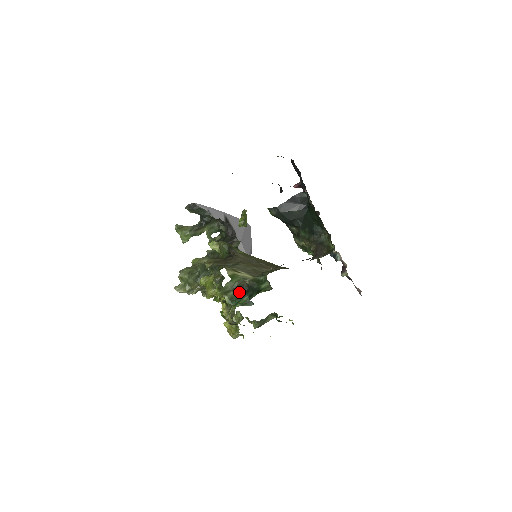
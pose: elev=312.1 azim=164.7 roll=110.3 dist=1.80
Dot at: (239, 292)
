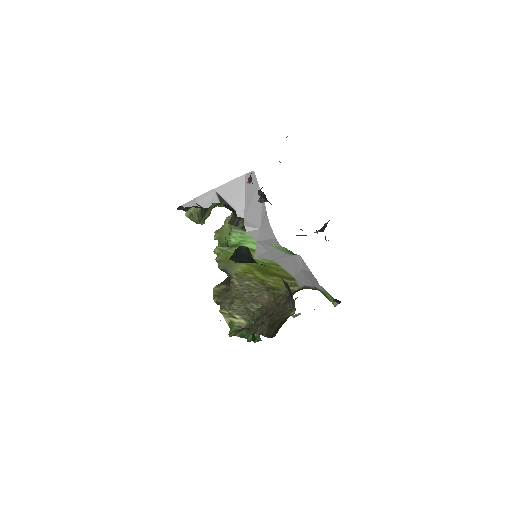
Dot at: (244, 329)
